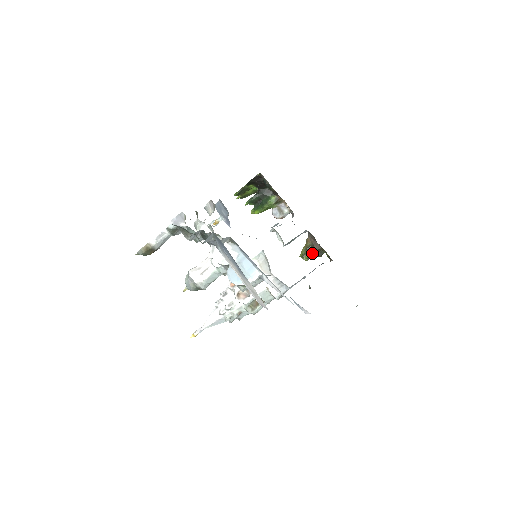
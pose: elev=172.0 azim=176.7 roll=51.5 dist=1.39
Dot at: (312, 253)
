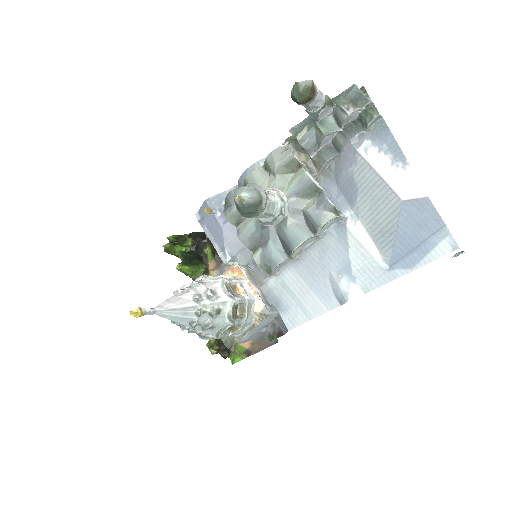
Dot at: (221, 347)
